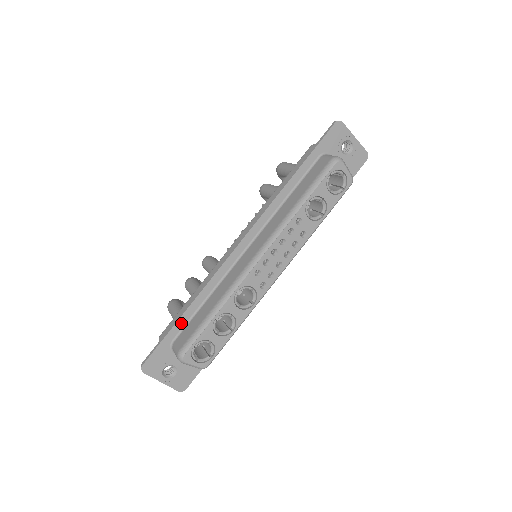
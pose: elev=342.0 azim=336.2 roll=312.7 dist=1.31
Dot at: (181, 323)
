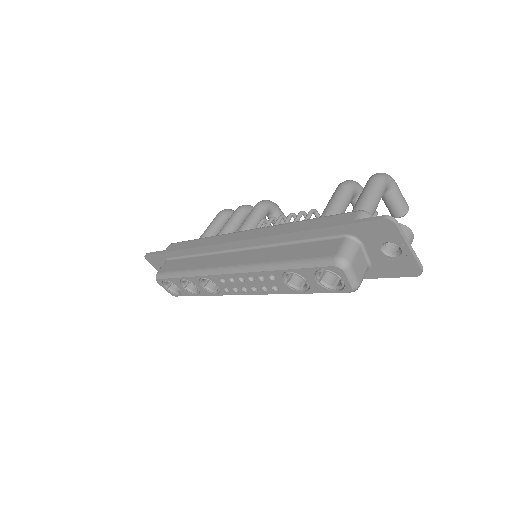
Dot at: (175, 254)
